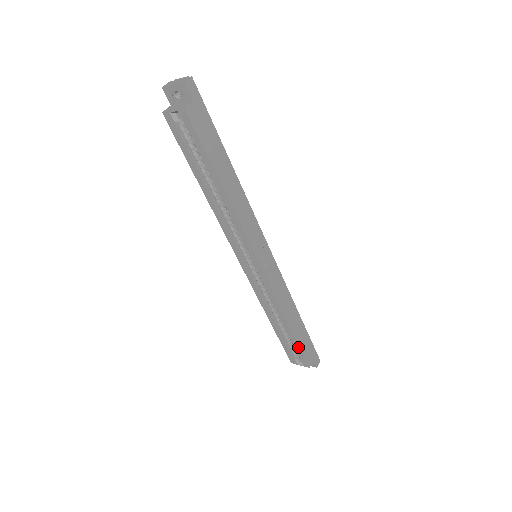
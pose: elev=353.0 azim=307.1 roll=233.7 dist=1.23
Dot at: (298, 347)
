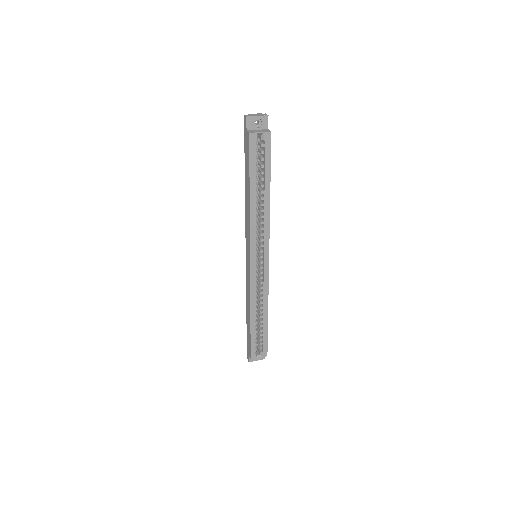
Dot at: (266, 336)
